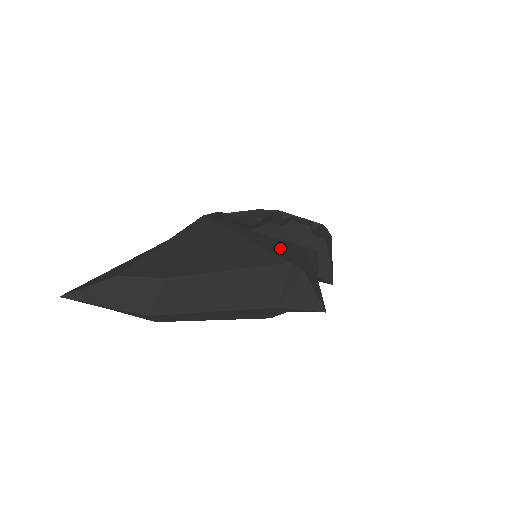
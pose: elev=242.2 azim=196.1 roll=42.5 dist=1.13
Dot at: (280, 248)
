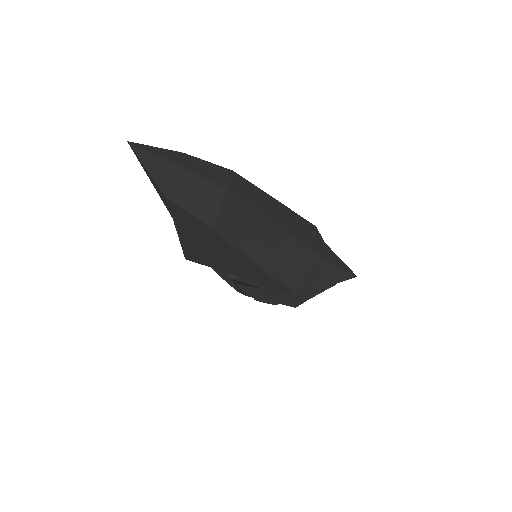
Dot at: occluded
